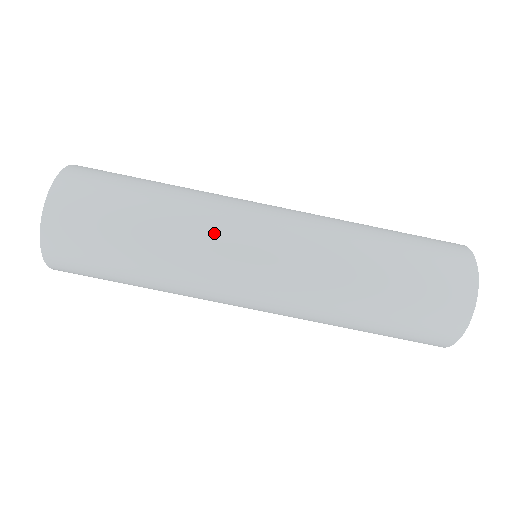
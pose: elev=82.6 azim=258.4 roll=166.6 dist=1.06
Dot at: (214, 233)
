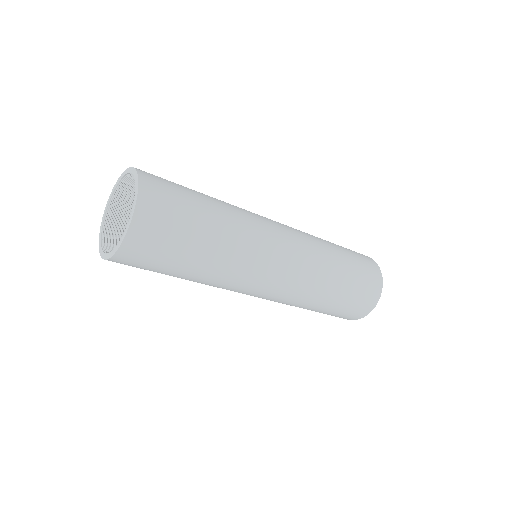
Dot at: (248, 266)
